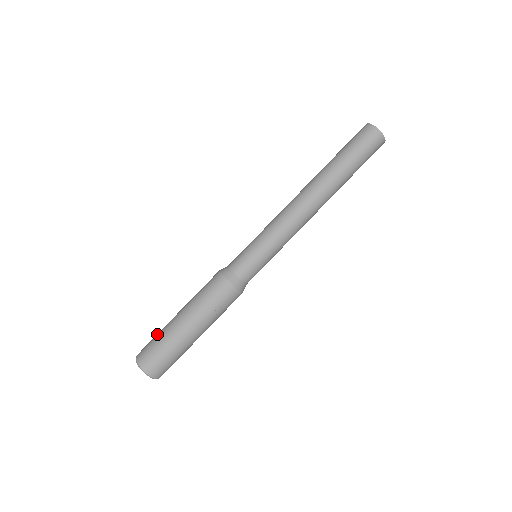
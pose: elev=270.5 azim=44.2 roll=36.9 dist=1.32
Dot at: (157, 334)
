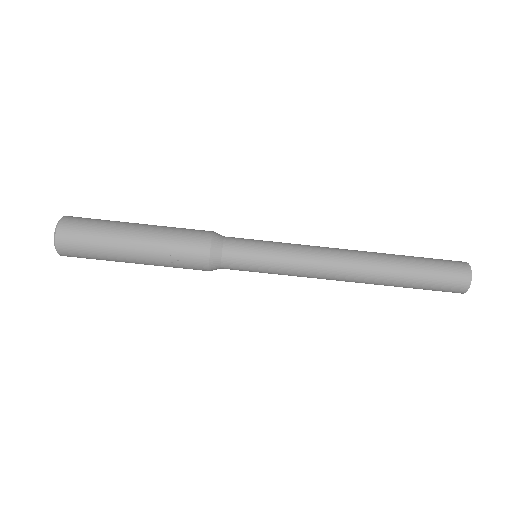
Dot at: occluded
